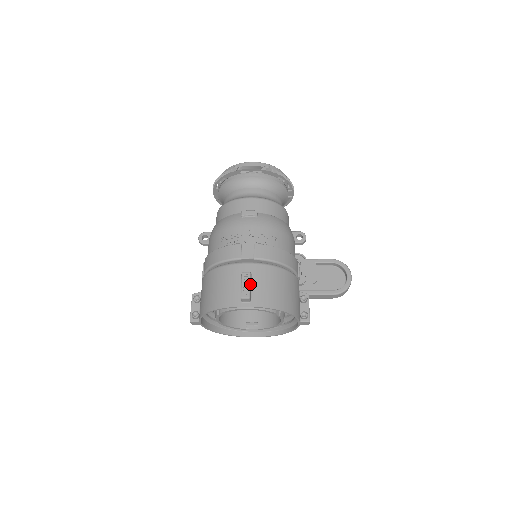
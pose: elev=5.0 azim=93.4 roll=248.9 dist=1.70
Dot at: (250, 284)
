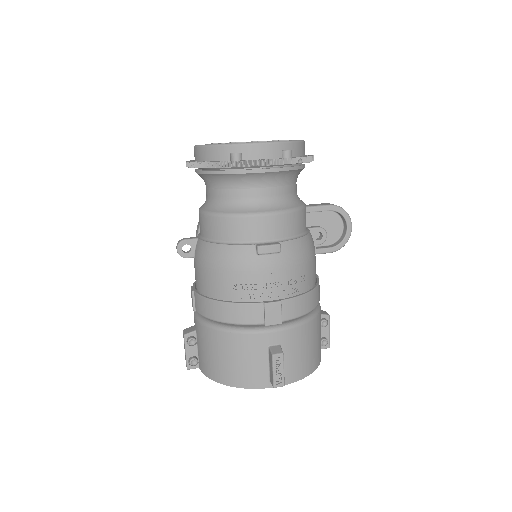
Dot at: (283, 367)
